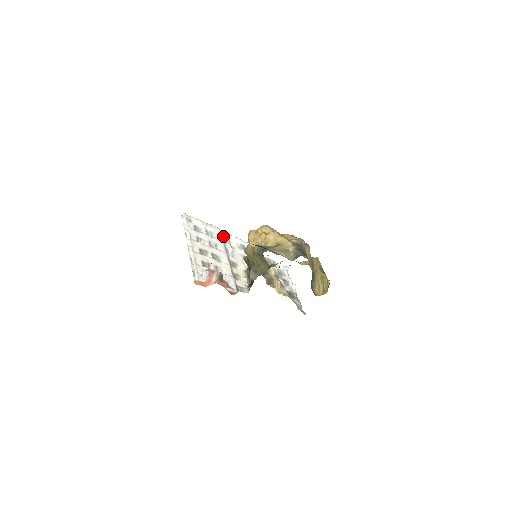
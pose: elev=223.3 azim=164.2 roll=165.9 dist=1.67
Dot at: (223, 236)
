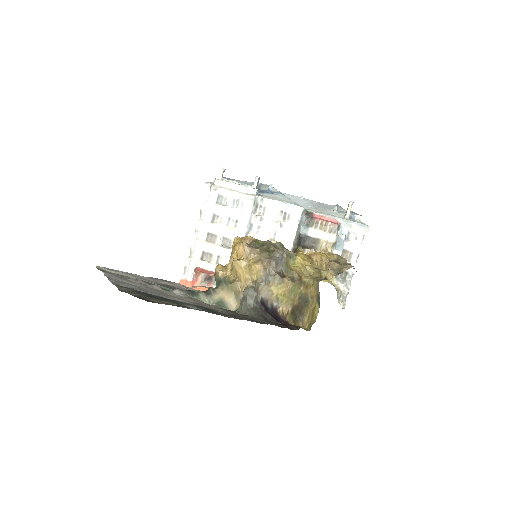
Dot at: (257, 202)
